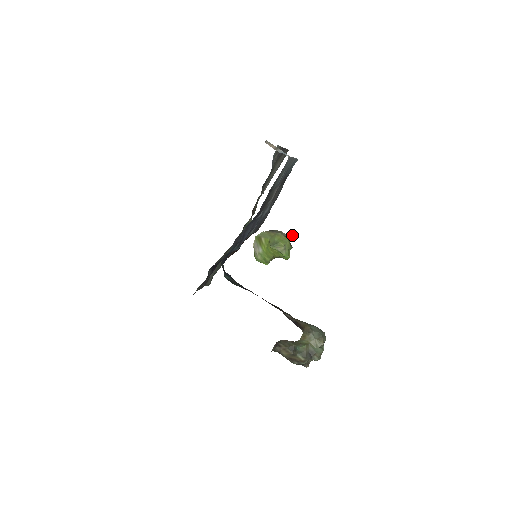
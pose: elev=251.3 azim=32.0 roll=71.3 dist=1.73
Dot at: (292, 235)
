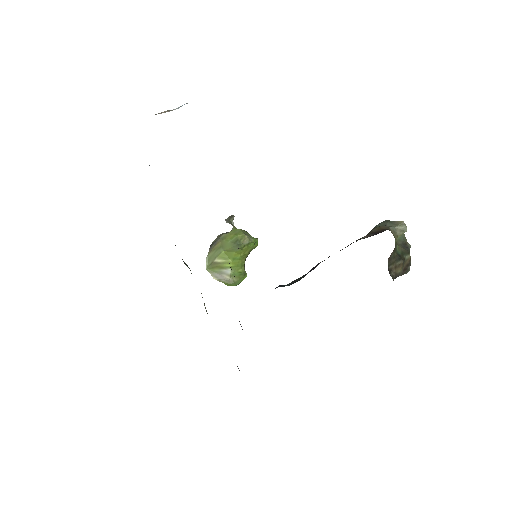
Dot at: (232, 223)
